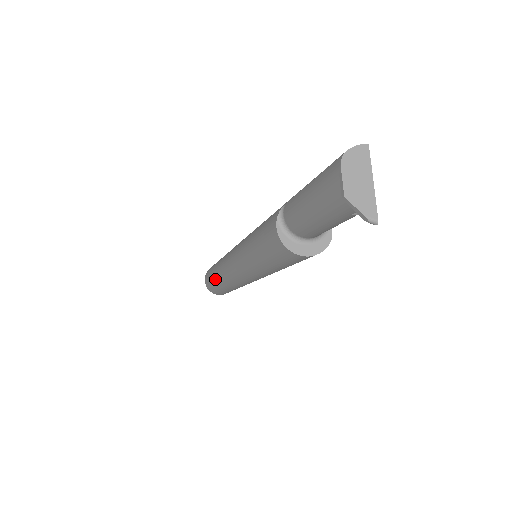
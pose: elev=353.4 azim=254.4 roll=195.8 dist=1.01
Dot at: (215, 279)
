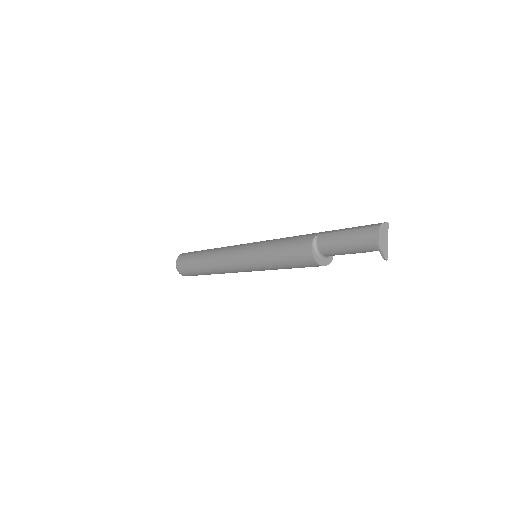
Dot at: (199, 264)
